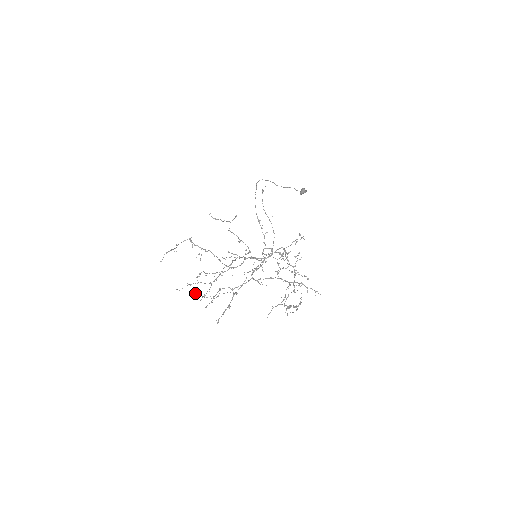
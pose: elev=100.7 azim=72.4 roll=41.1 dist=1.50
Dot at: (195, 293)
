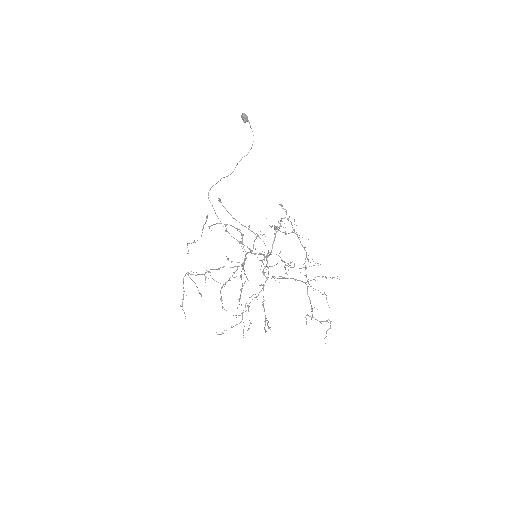
Dot at: occluded
